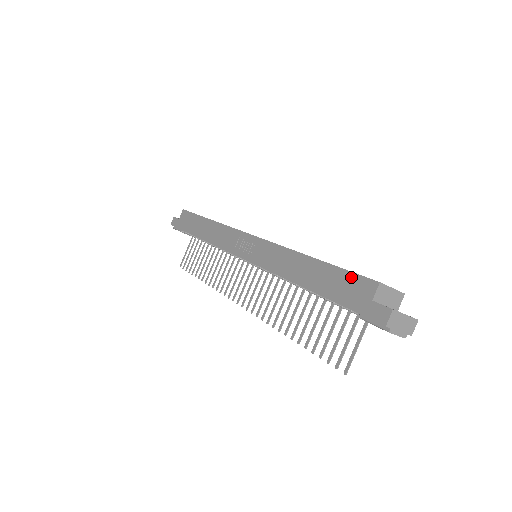
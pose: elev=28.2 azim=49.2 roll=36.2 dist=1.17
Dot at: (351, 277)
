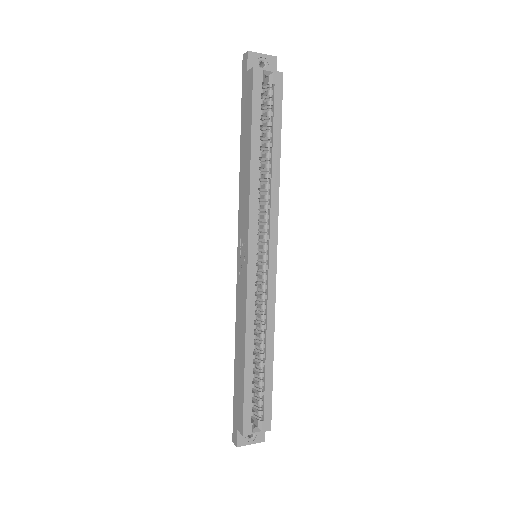
Dot at: (241, 408)
